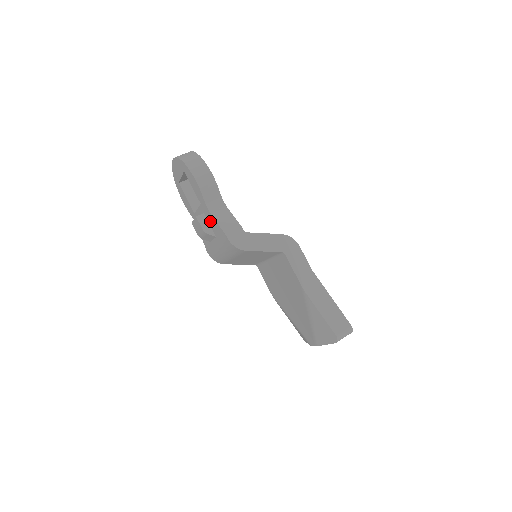
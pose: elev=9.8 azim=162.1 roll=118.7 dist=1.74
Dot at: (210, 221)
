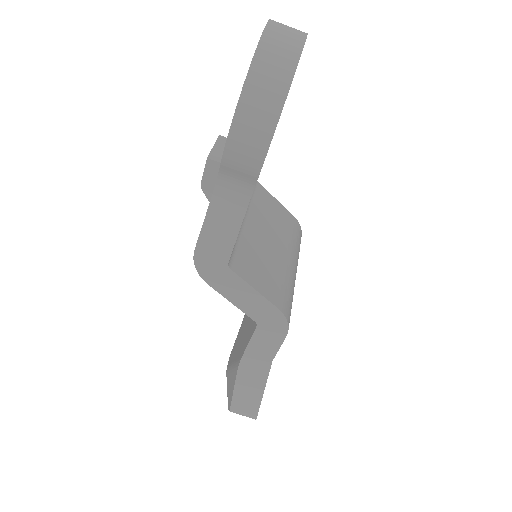
Dot at: occluded
